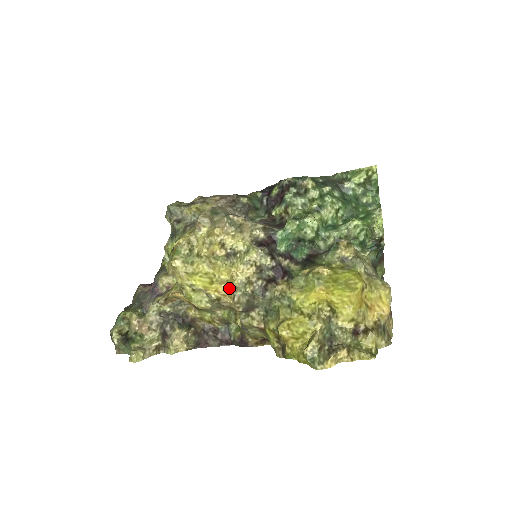
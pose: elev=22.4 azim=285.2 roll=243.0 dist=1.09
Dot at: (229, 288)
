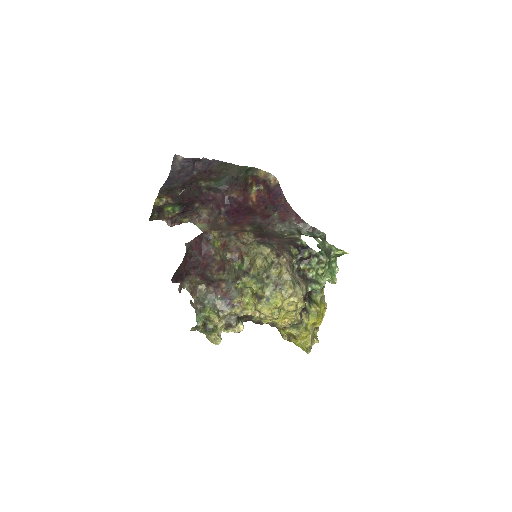
Dot at: (287, 321)
